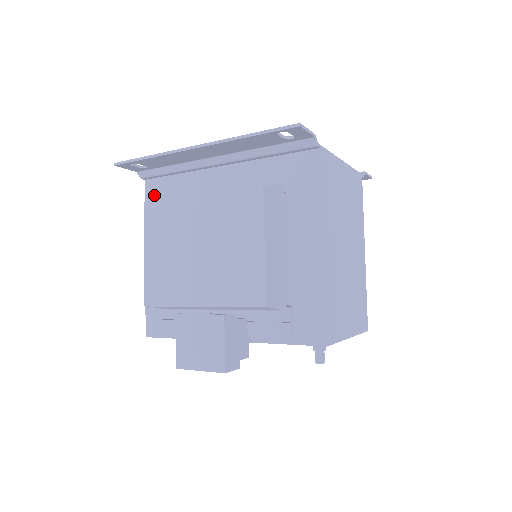
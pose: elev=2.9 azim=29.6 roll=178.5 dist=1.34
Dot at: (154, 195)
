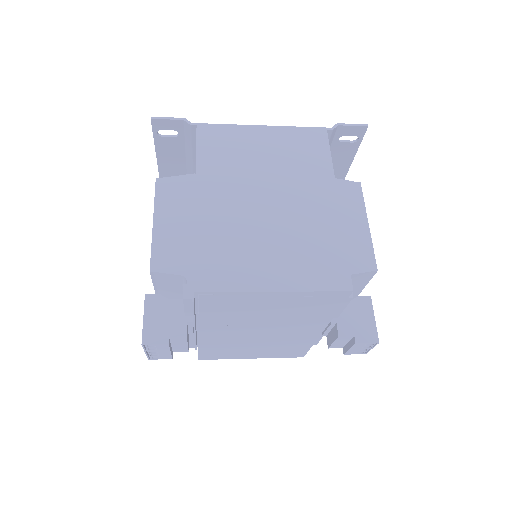
Dot at: occluded
